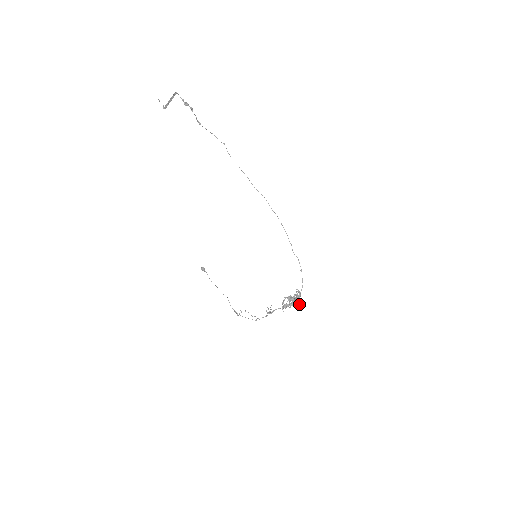
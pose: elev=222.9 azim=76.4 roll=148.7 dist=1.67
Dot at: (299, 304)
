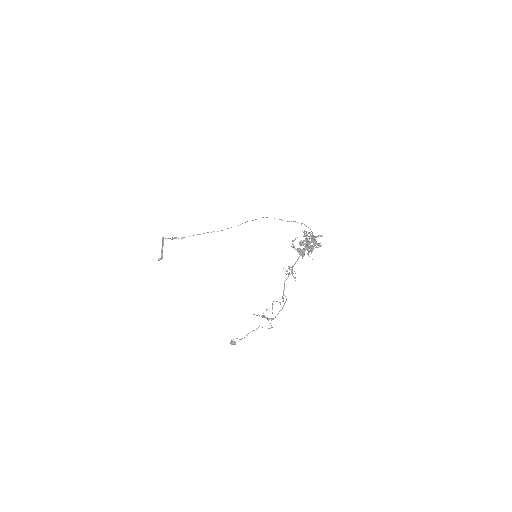
Dot at: (319, 243)
